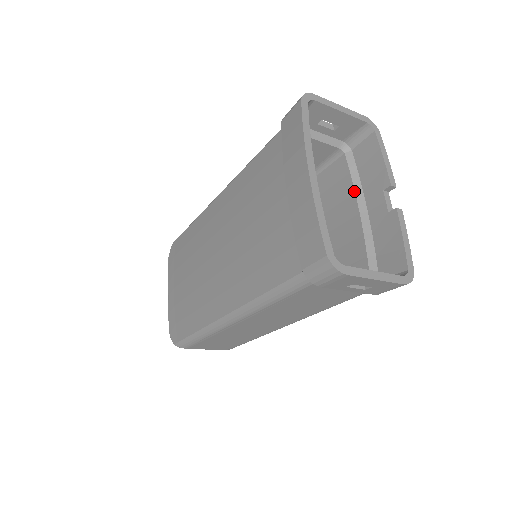
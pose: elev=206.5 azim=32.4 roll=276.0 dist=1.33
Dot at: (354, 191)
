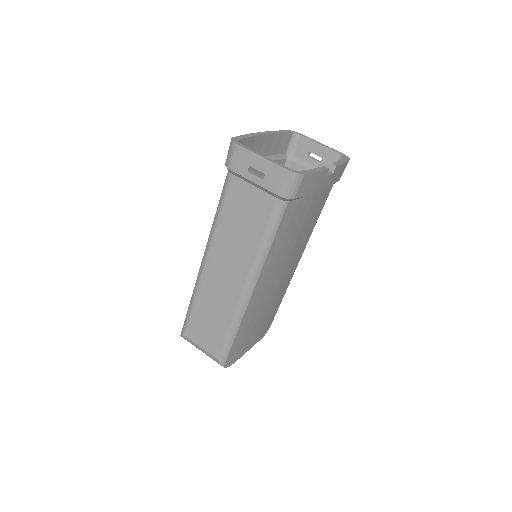
Dot at: occluded
